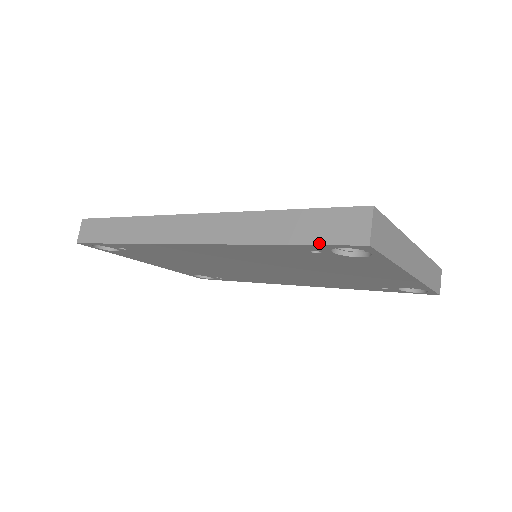
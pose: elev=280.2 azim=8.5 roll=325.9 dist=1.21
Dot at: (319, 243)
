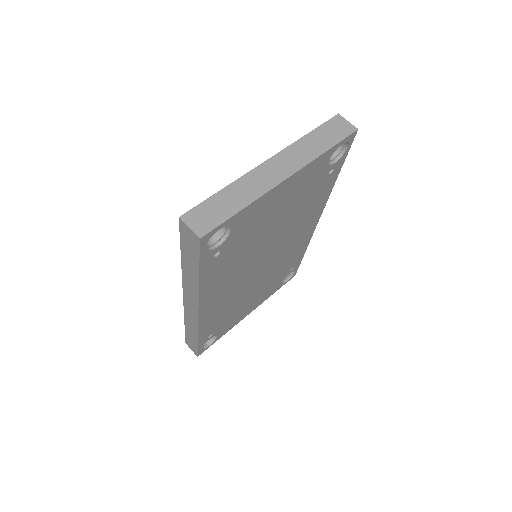
Dot at: (198, 260)
